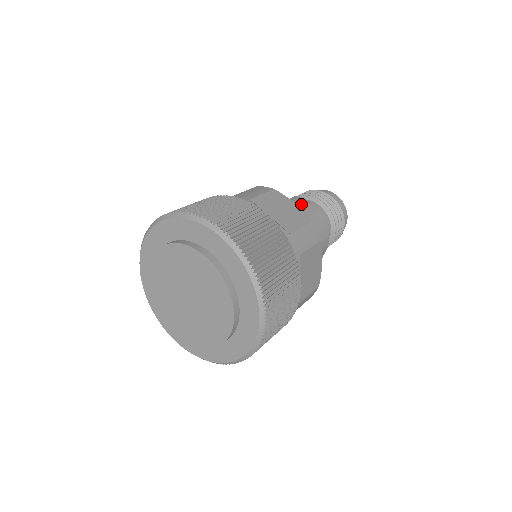
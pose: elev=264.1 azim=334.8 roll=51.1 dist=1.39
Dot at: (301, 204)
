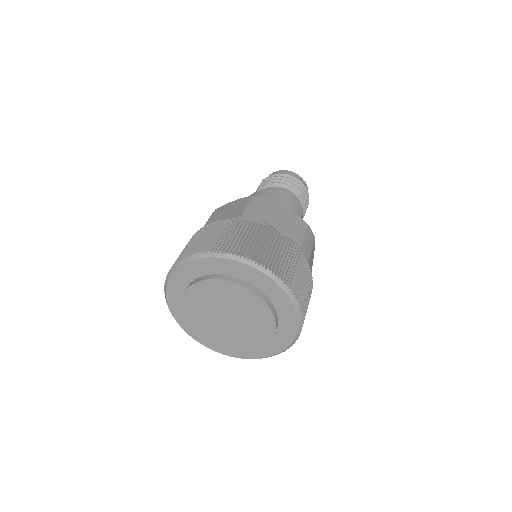
Dot at: occluded
